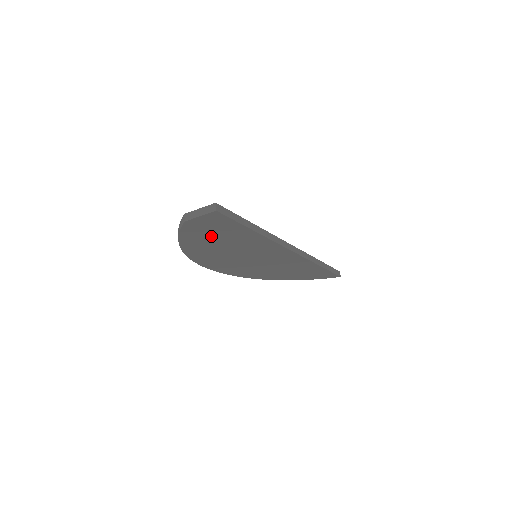
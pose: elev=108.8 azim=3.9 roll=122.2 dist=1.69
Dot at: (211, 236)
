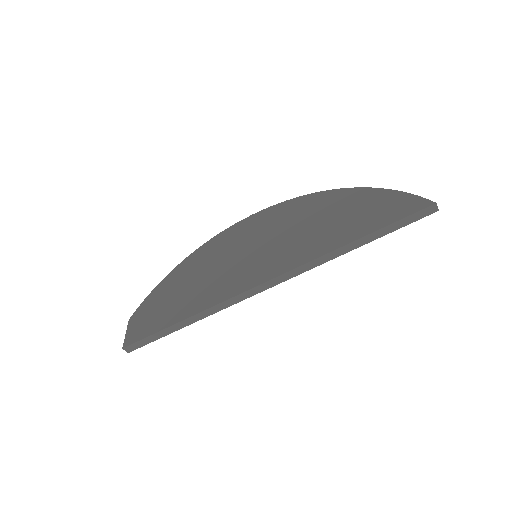
Dot at: occluded
